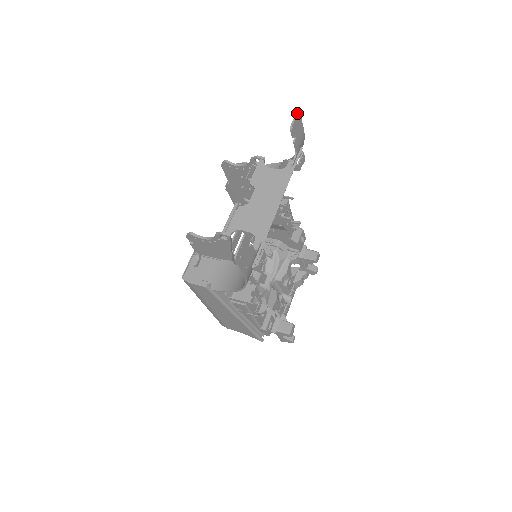
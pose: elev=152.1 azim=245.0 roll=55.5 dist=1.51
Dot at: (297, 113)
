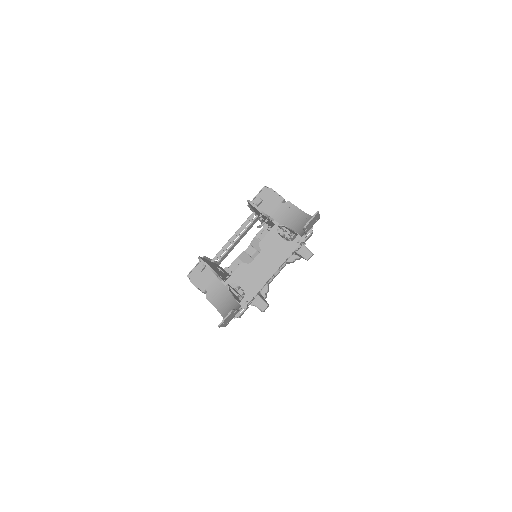
Dot at: (315, 215)
